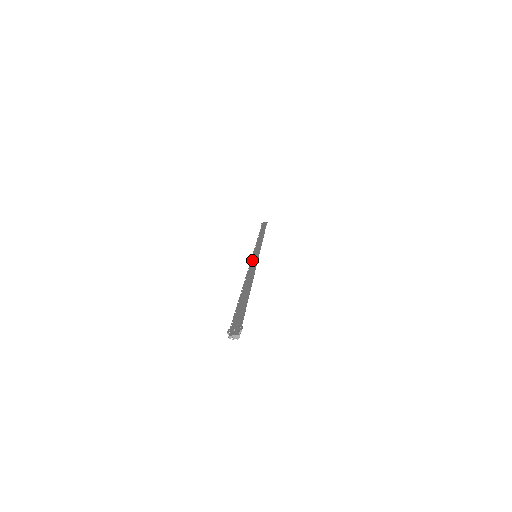
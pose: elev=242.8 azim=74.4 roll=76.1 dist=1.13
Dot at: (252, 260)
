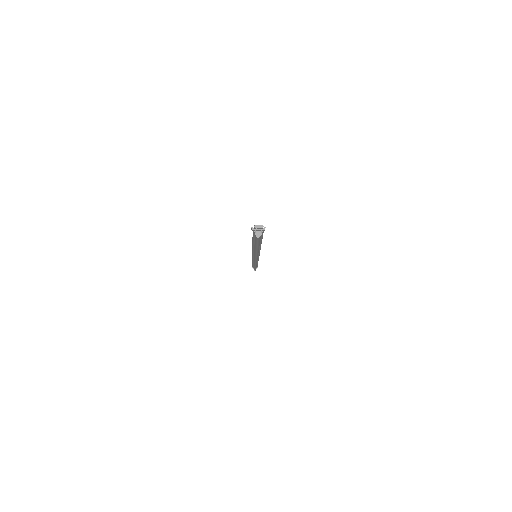
Dot at: occluded
